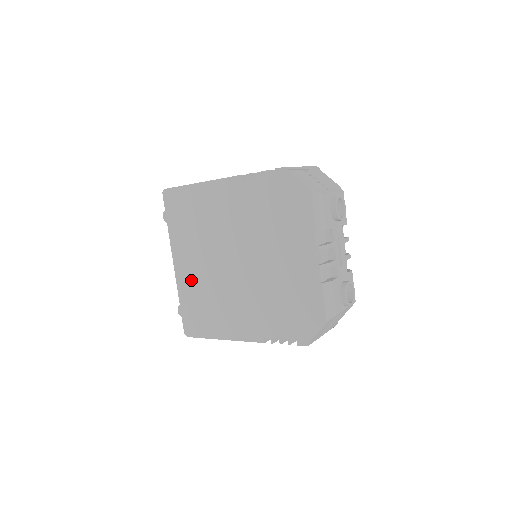
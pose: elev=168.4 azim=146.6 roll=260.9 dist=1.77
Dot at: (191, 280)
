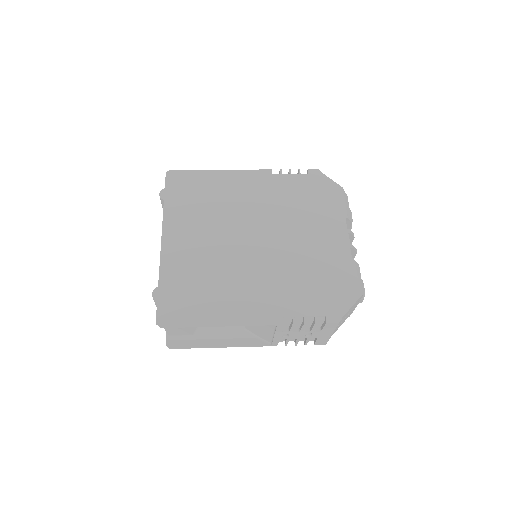
Dot at: (185, 257)
